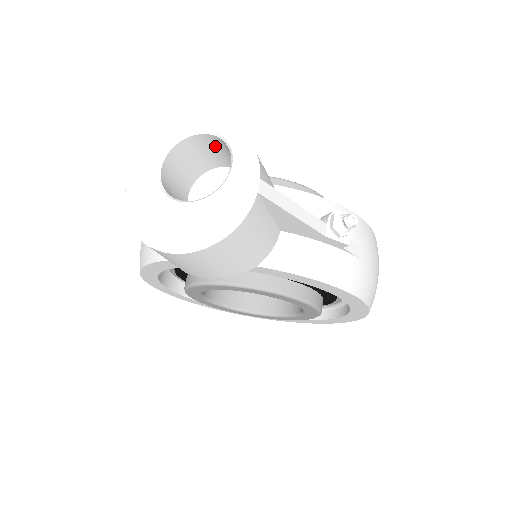
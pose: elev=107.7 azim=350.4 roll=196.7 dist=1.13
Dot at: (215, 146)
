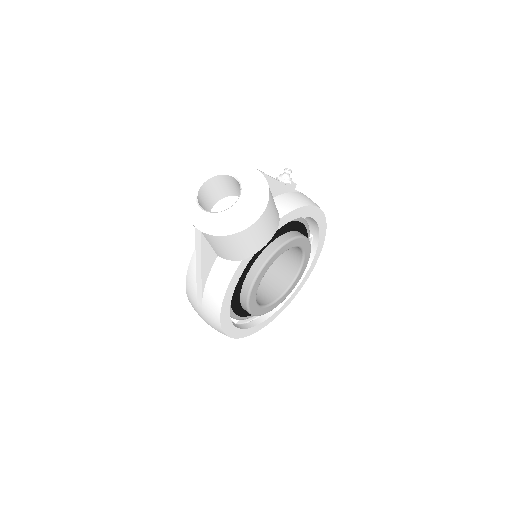
Dot at: (210, 189)
